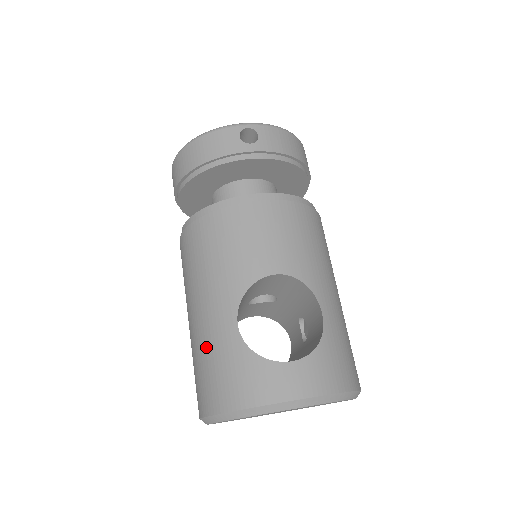
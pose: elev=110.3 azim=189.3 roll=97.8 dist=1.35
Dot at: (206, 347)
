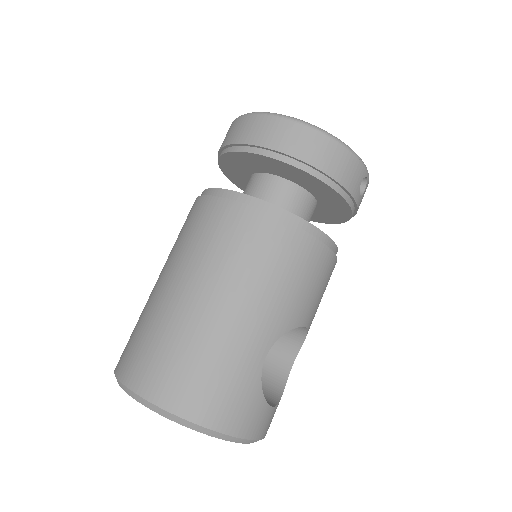
Dot at: (221, 353)
